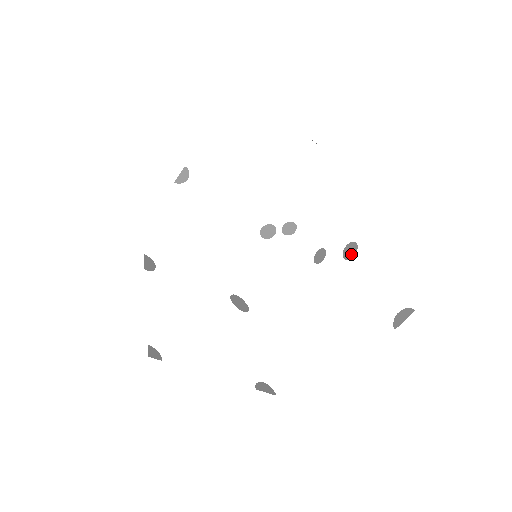
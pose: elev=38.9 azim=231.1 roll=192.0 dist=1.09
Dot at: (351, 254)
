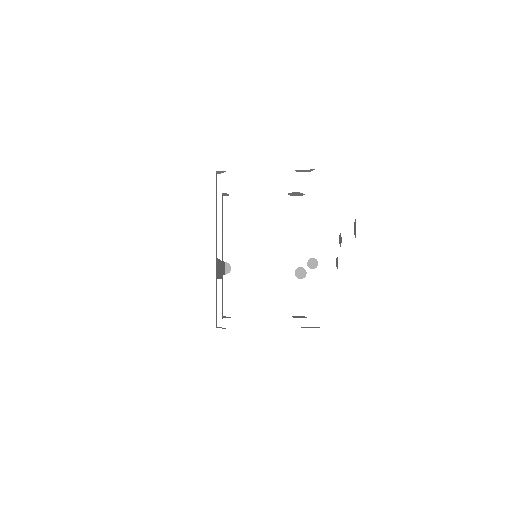
Dot at: (341, 240)
